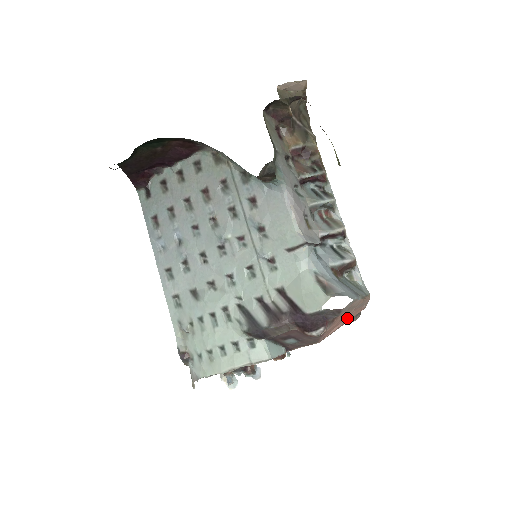
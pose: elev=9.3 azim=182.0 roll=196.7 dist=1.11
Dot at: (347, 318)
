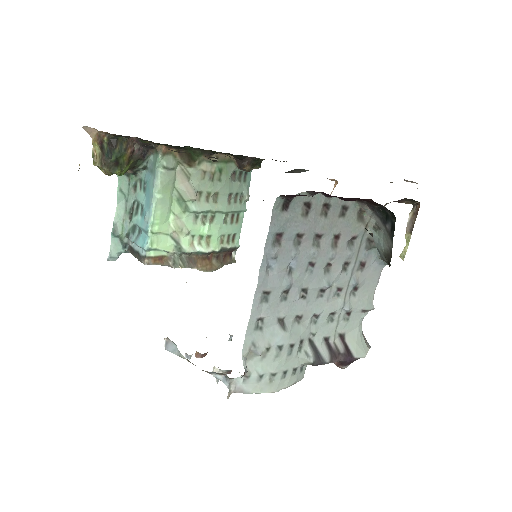
Dot at: occluded
